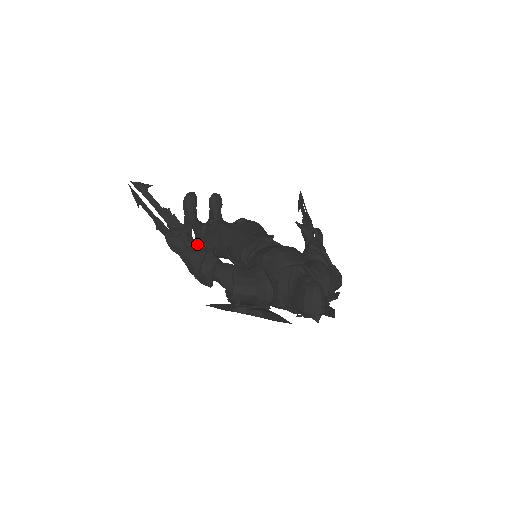
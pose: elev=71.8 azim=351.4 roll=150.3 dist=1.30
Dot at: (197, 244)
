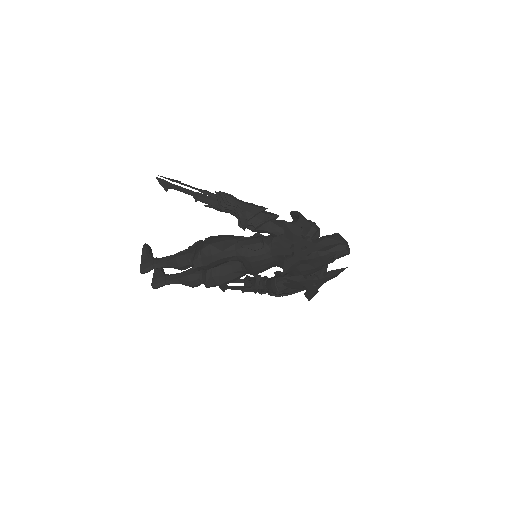
Dot at: occluded
